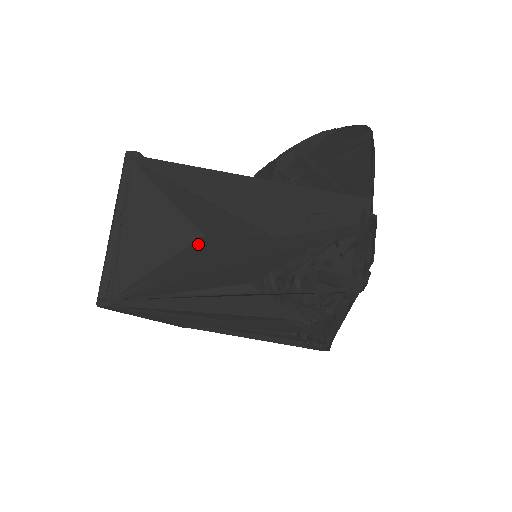
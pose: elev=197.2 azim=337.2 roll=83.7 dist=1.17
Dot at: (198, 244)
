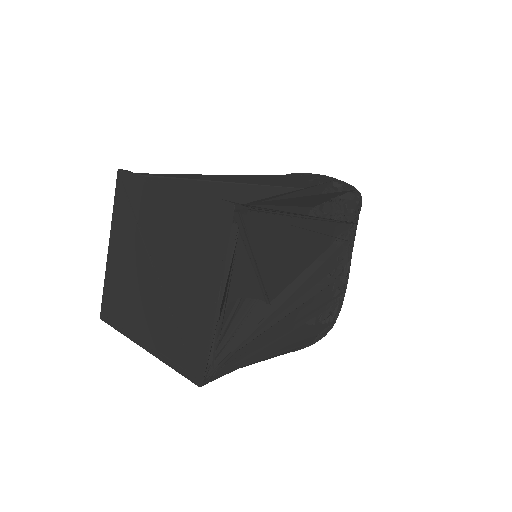
Dot at: (254, 201)
